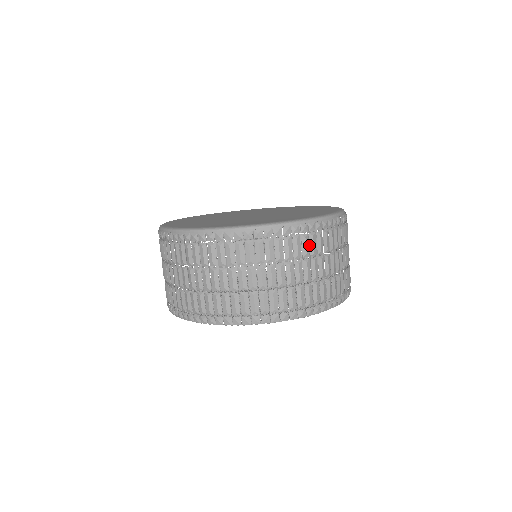
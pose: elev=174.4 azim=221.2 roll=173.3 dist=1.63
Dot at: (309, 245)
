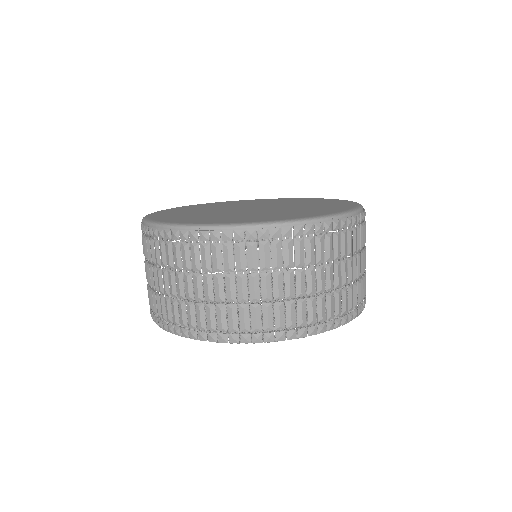
Dot at: occluded
